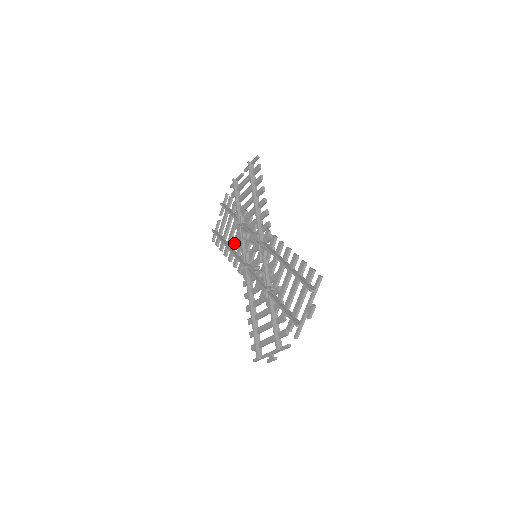
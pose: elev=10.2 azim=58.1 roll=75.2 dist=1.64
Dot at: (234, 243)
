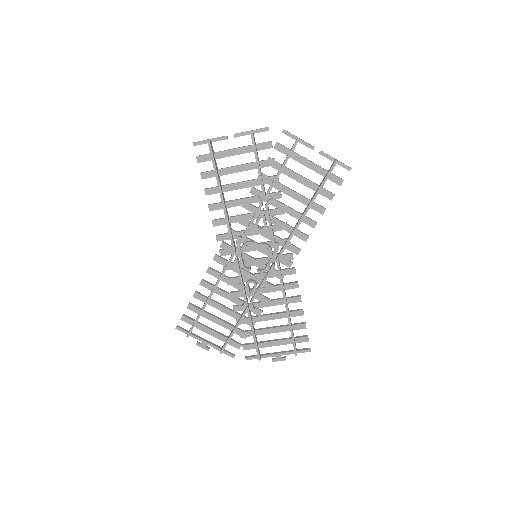
Dot at: (235, 204)
